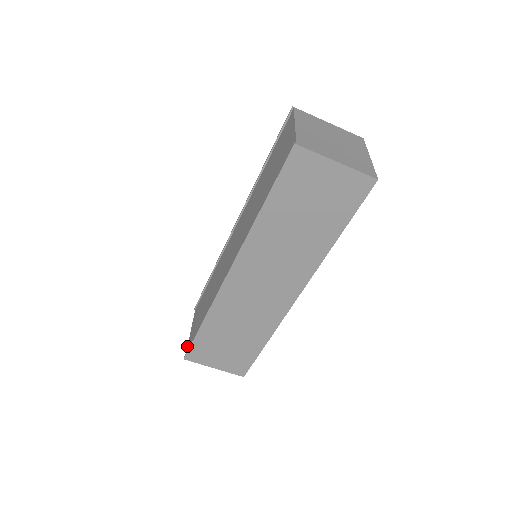
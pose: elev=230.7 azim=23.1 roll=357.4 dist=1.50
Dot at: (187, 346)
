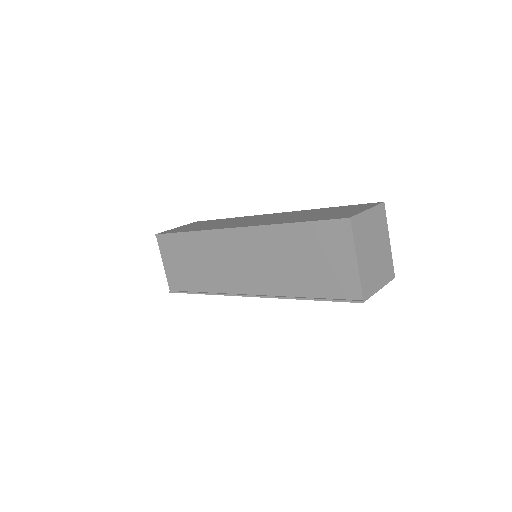
Dot at: (167, 279)
